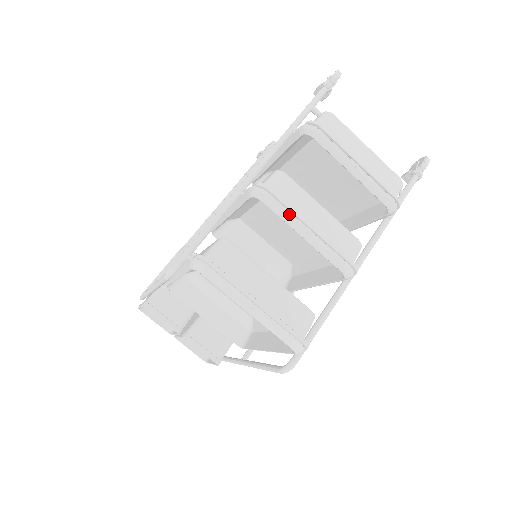
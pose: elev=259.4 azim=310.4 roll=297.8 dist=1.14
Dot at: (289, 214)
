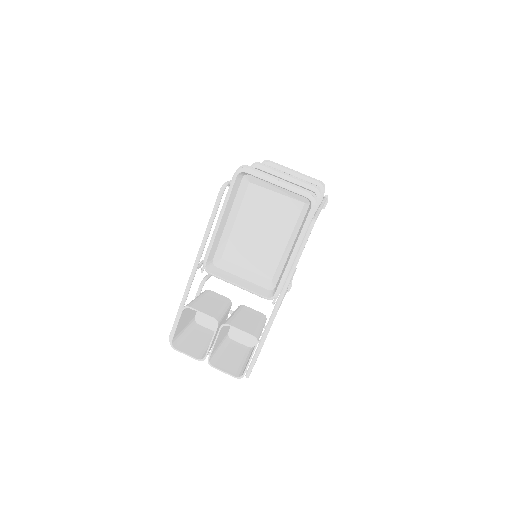
Dot at: (274, 171)
